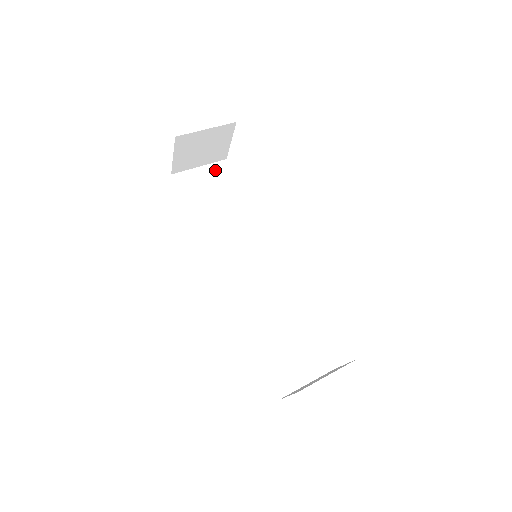
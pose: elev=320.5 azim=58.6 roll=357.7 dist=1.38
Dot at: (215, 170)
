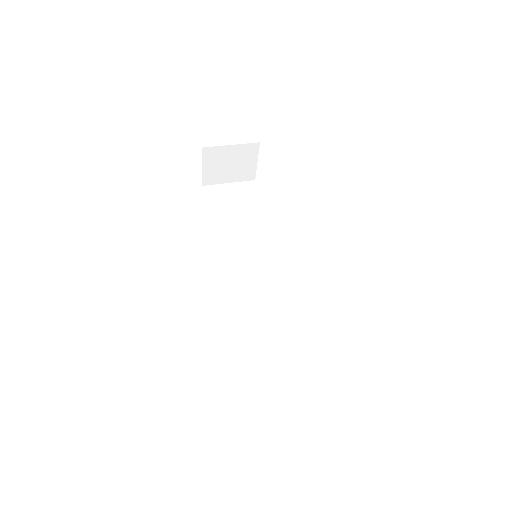
Dot at: (242, 187)
